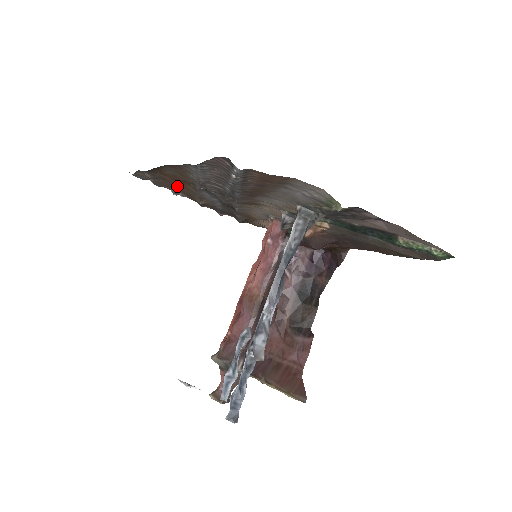
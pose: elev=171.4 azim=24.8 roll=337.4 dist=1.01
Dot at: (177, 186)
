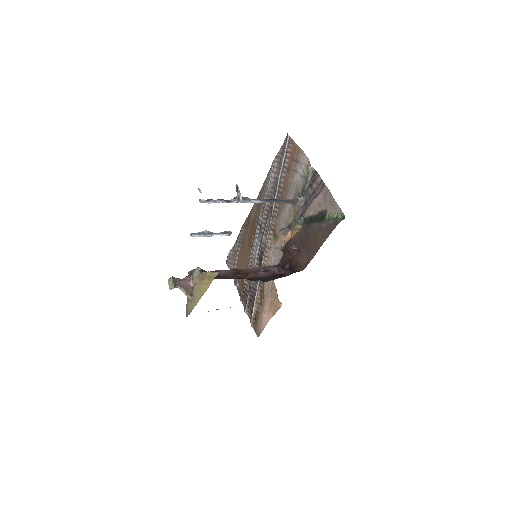
Dot at: (245, 252)
